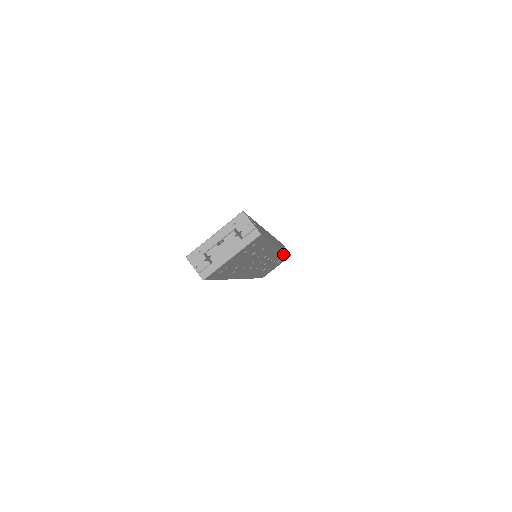
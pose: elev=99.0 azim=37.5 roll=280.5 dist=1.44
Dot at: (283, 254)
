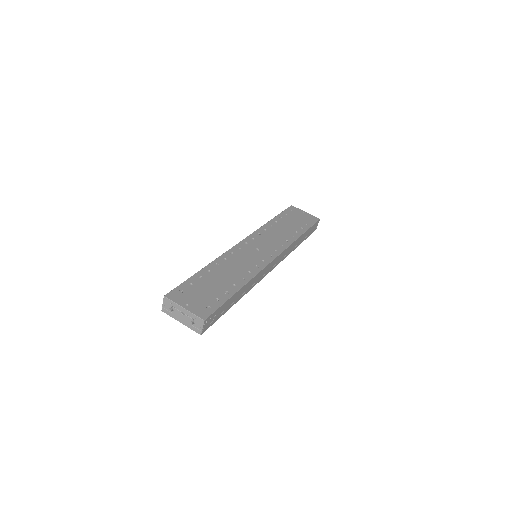
Dot at: occluded
